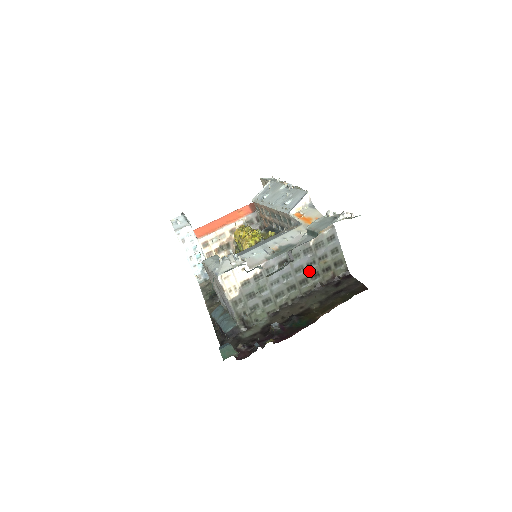
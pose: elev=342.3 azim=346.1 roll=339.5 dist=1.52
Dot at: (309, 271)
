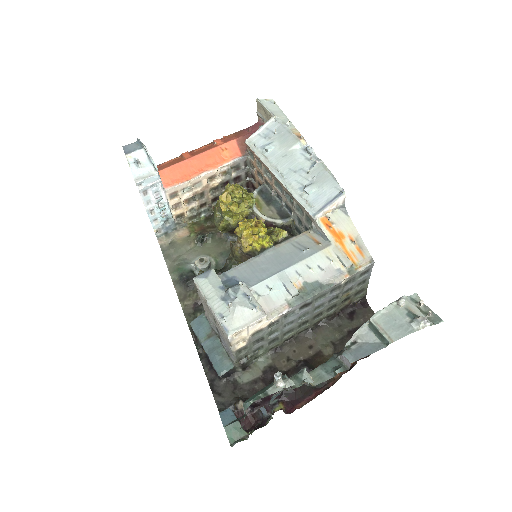
Dot at: (328, 305)
